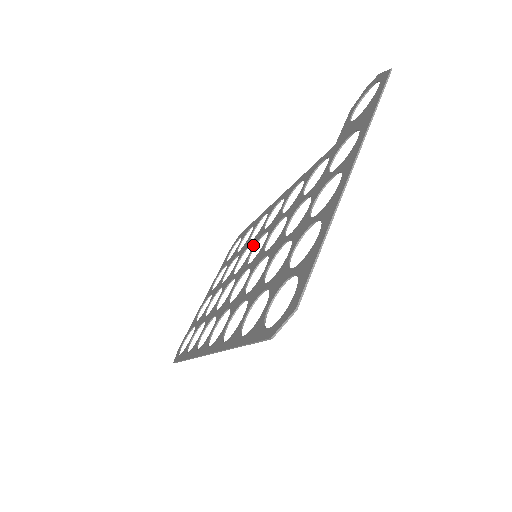
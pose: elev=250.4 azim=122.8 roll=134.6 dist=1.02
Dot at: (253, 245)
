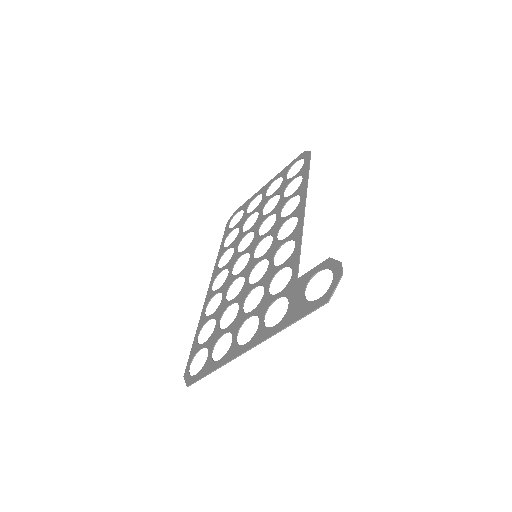
Dot at: (271, 230)
